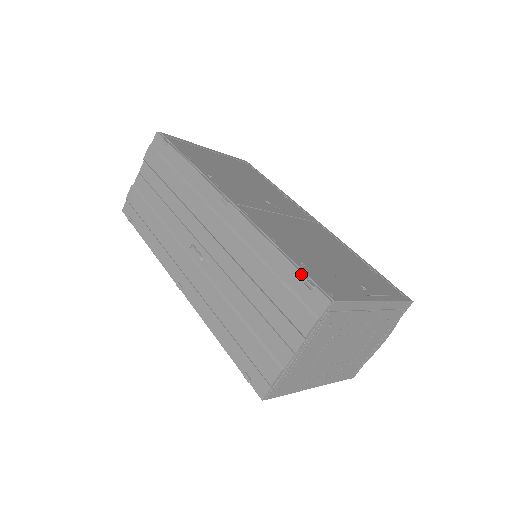
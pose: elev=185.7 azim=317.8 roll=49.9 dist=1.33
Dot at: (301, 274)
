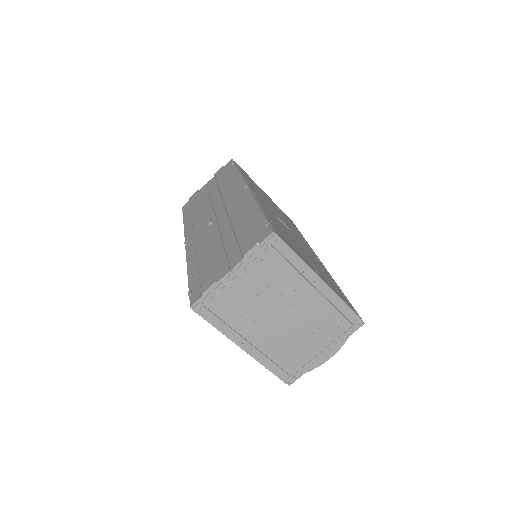
Dot at: (265, 219)
